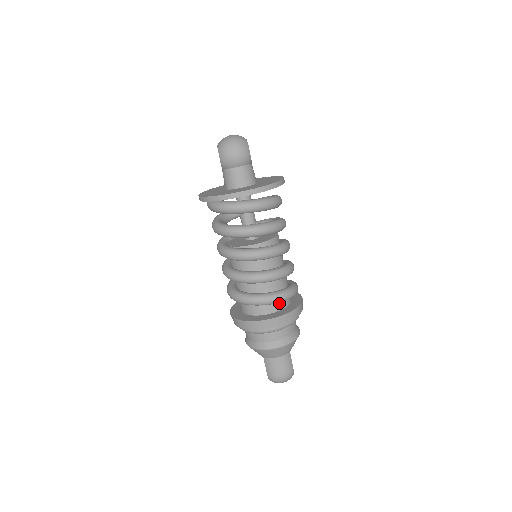
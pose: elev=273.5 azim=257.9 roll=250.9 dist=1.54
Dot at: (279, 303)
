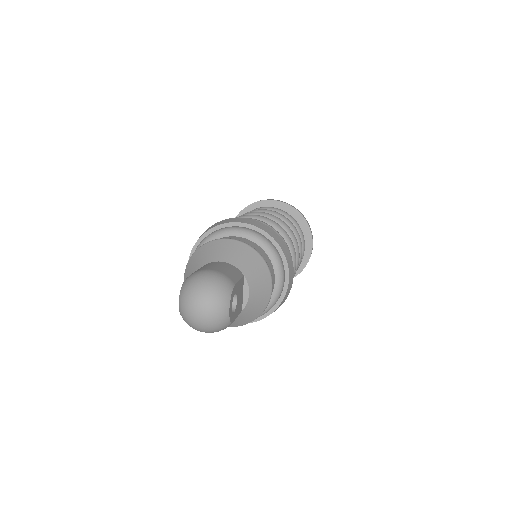
Dot at: occluded
